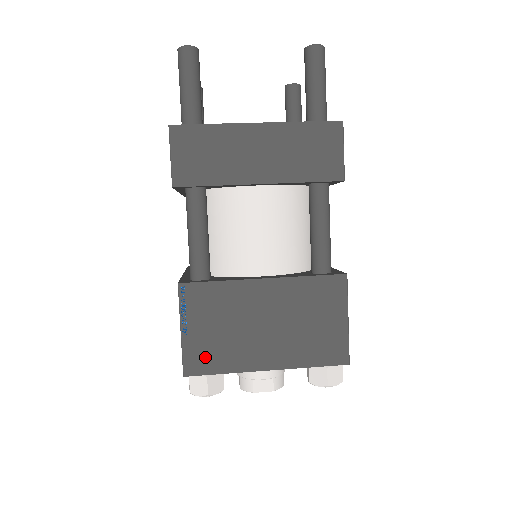
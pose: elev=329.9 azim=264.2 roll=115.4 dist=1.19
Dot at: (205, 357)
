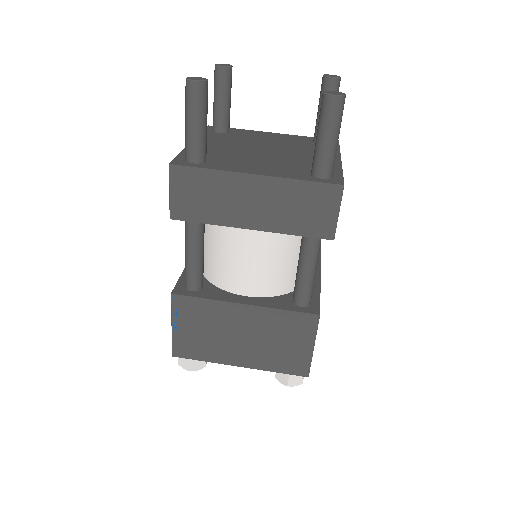
Dot at: (190, 348)
